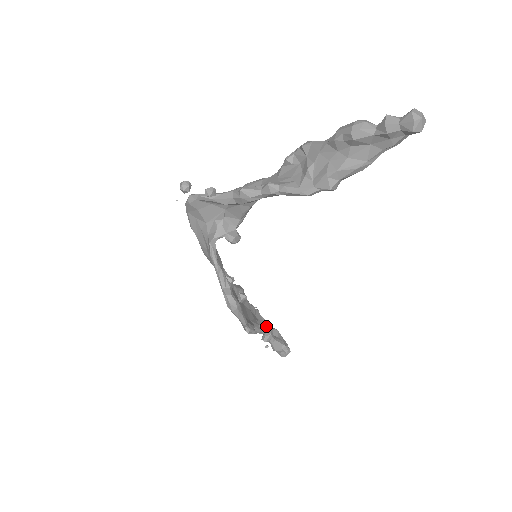
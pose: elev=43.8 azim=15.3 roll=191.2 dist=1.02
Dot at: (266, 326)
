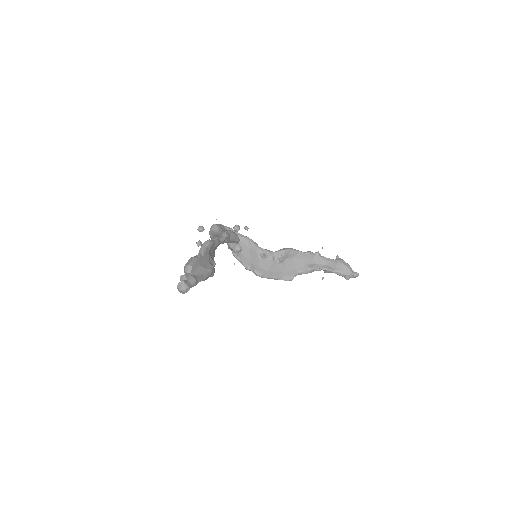
Dot at: (326, 263)
